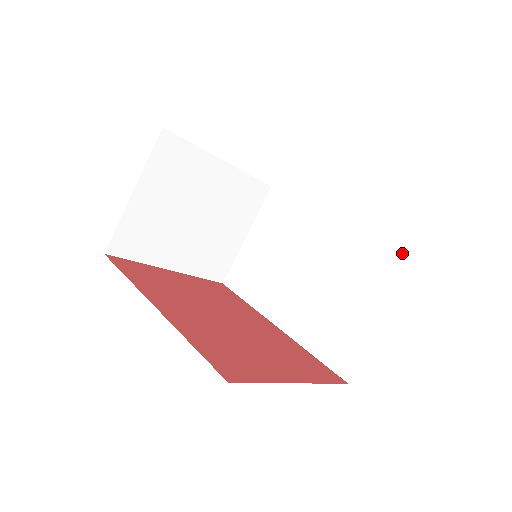
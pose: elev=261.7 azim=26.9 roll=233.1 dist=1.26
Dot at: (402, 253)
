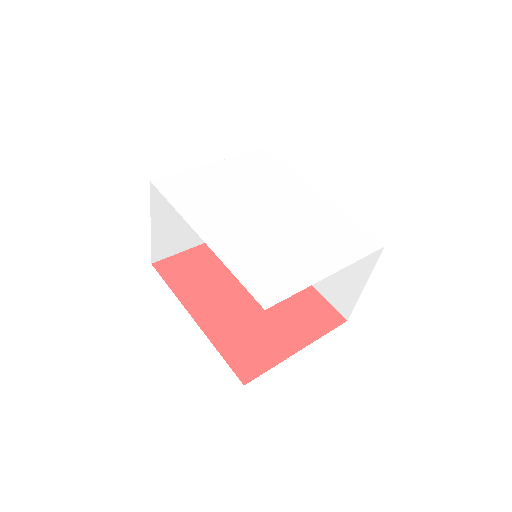
Dot at: (372, 238)
